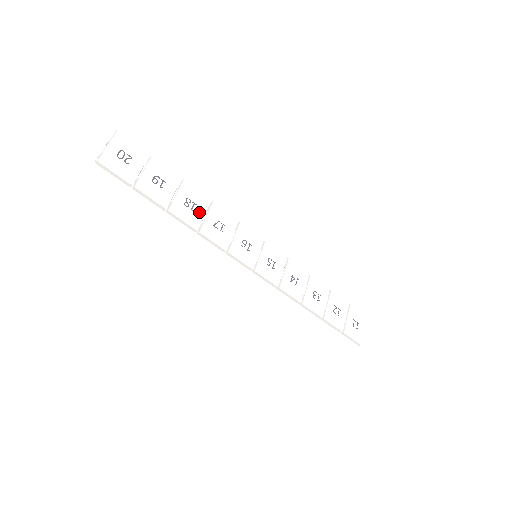
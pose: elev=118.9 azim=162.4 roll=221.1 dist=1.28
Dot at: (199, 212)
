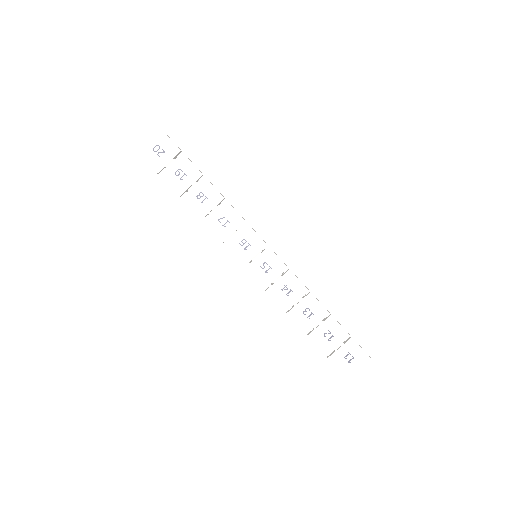
Dot at: (208, 206)
